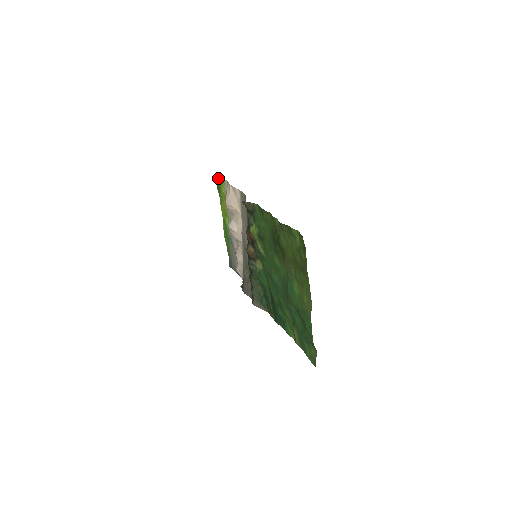
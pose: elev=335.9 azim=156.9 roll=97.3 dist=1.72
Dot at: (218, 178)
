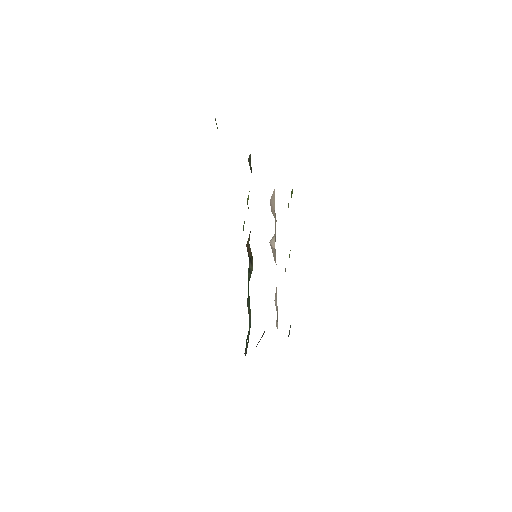
Dot at: (292, 193)
